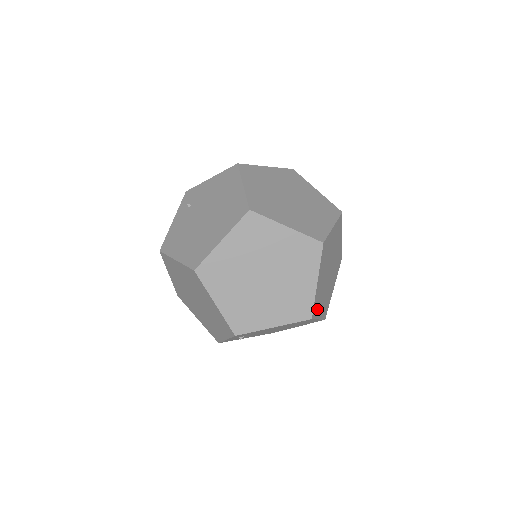
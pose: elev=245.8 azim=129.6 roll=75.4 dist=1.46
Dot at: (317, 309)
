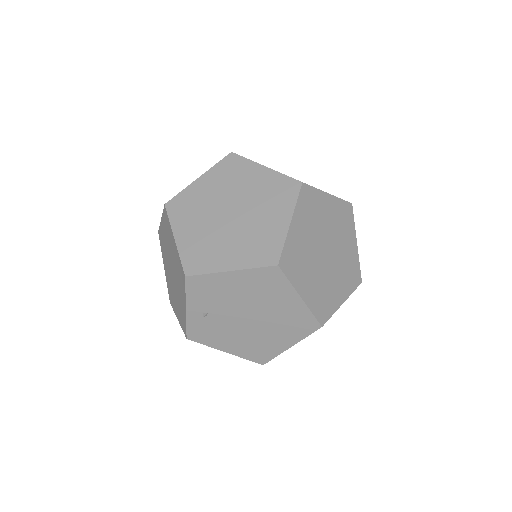
Dot at: (294, 271)
